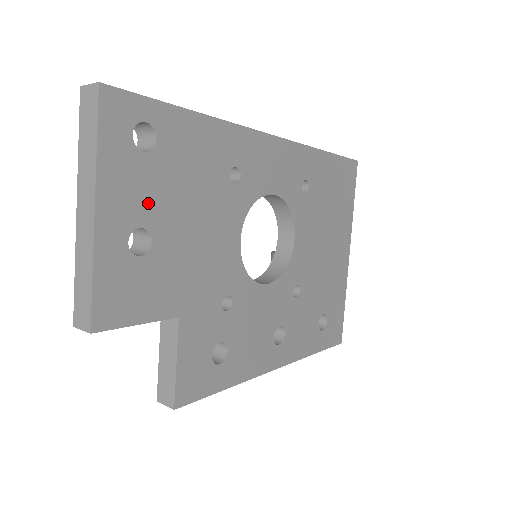
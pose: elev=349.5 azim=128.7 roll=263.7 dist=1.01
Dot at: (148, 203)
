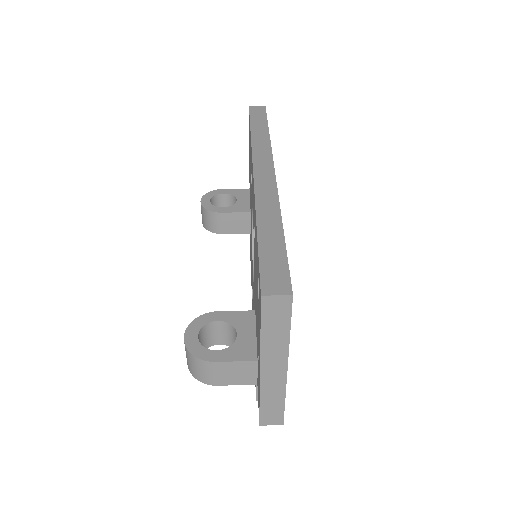
Dot at: occluded
